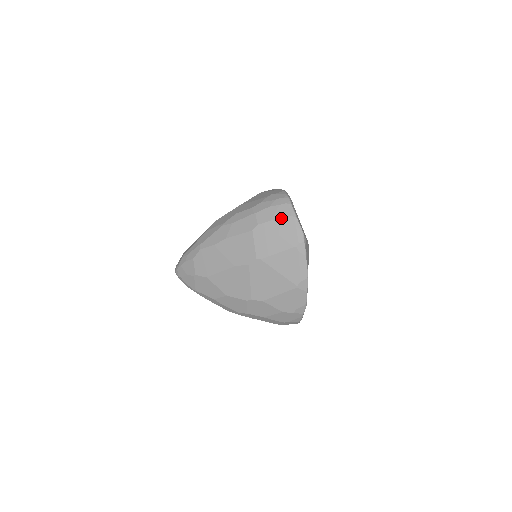
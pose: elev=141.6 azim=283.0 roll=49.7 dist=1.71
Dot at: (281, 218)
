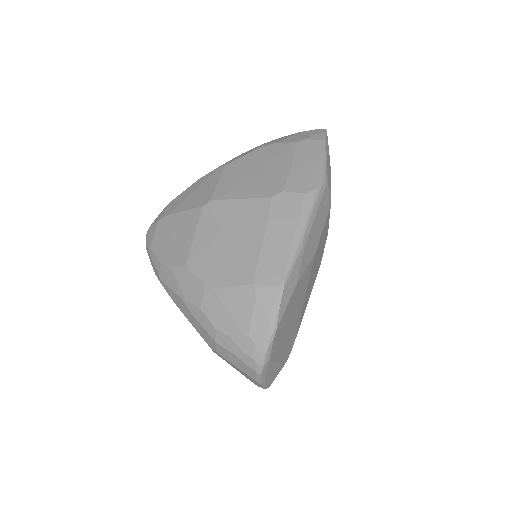
Dot at: (243, 372)
